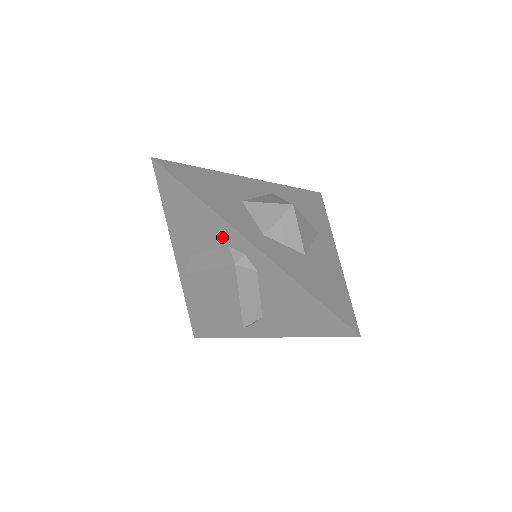
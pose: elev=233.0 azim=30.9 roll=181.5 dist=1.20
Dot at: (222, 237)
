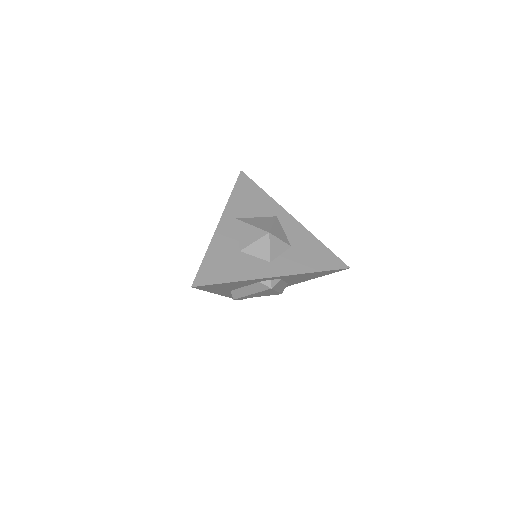
Dot at: (253, 282)
